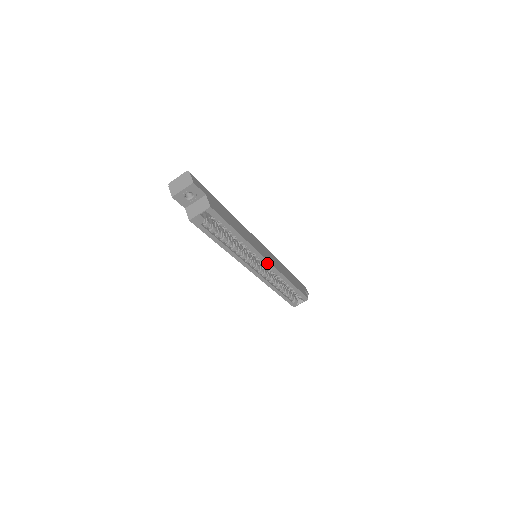
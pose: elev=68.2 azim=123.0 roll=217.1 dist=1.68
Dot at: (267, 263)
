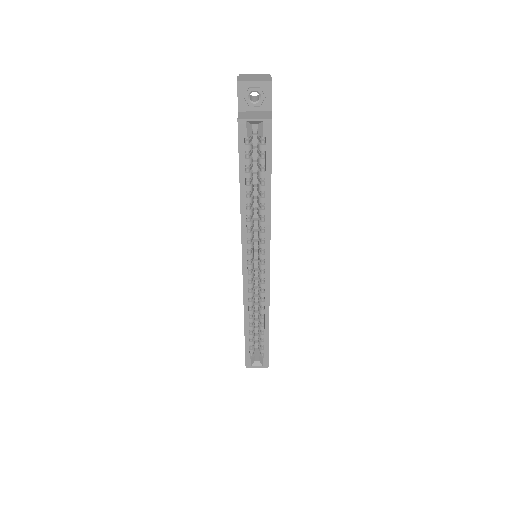
Dot at: (267, 266)
